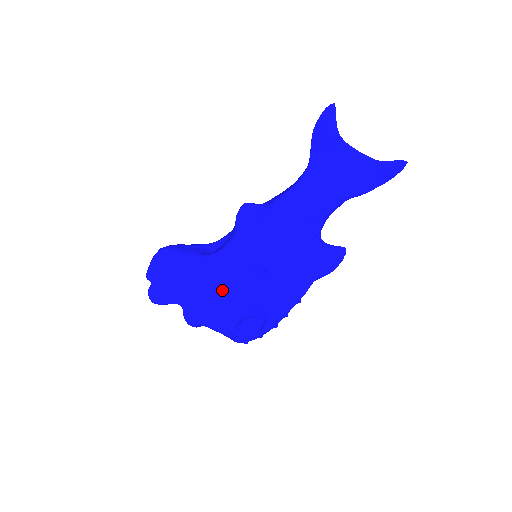
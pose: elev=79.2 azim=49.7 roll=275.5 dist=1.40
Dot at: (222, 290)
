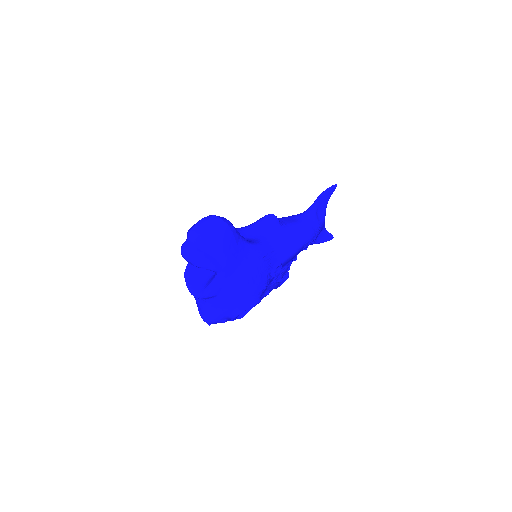
Dot at: (259, 276)
